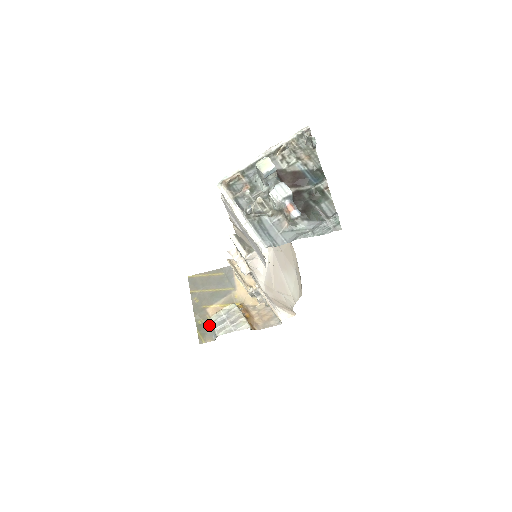
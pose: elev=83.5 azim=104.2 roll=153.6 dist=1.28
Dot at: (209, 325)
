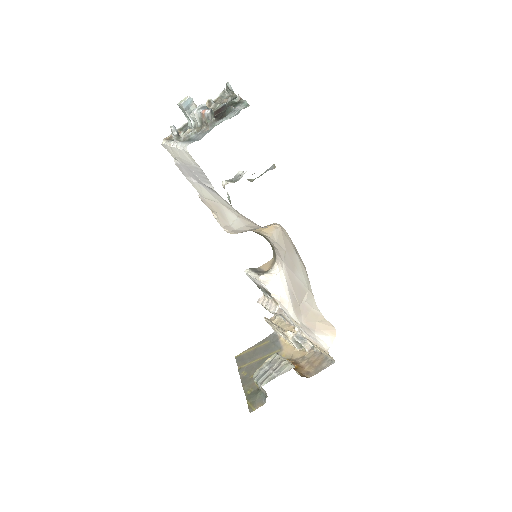
Dot at: (258, 391)
